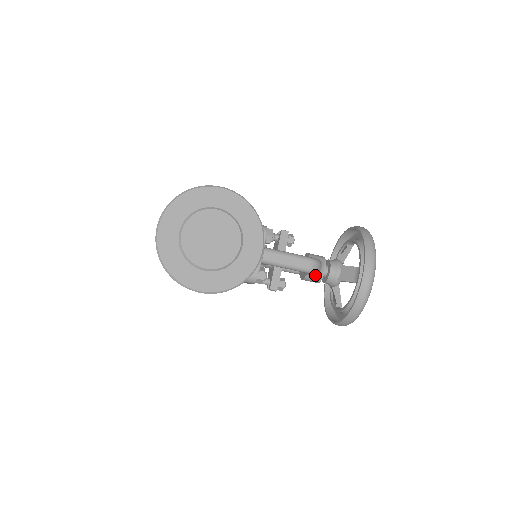
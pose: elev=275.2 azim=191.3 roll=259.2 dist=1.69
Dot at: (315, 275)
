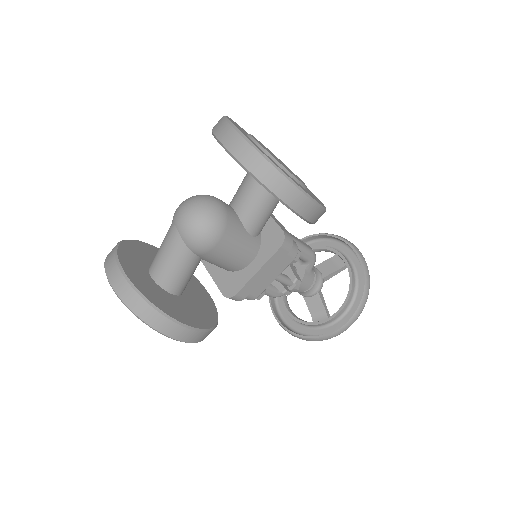
Dot at: (311, 269)
